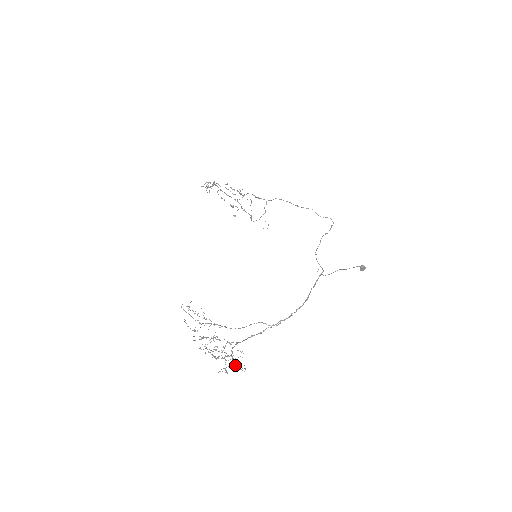
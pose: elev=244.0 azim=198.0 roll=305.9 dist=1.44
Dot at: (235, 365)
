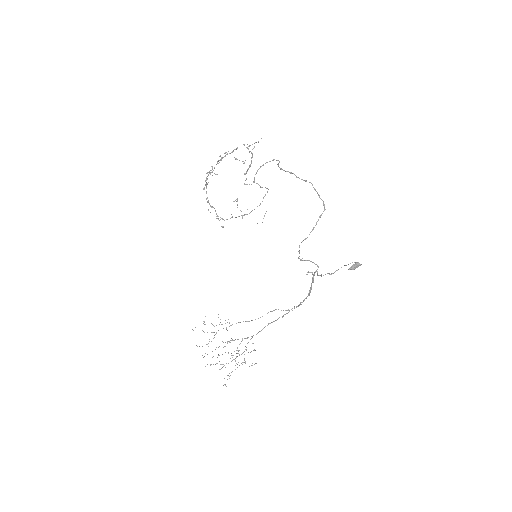
Dot at: (245, 363)
